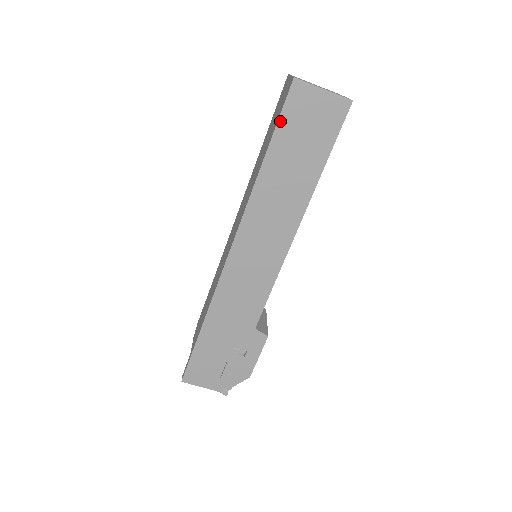
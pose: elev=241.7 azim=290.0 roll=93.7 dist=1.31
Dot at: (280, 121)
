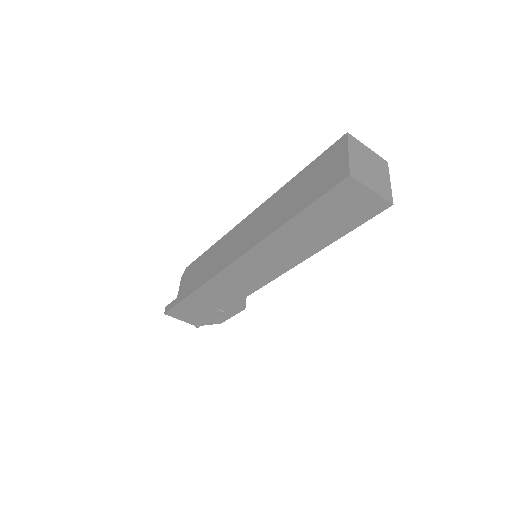
Dot at: (321, 199)
